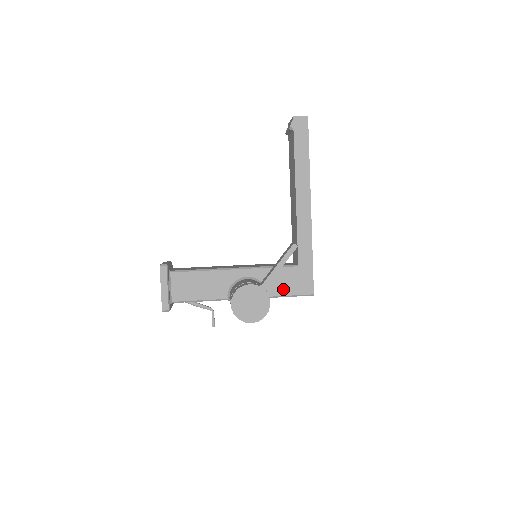
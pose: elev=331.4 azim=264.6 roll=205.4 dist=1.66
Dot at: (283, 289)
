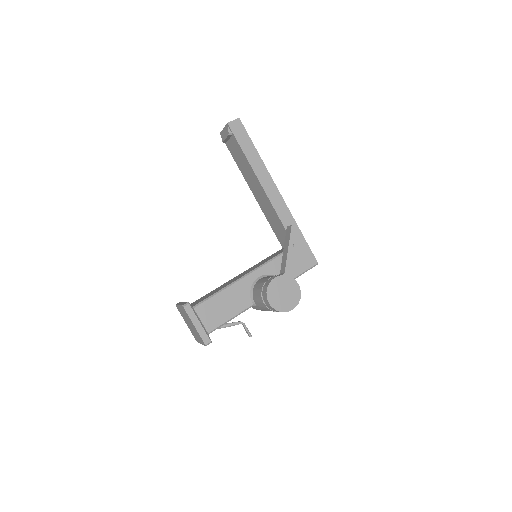
Dot at: (293, 272)
